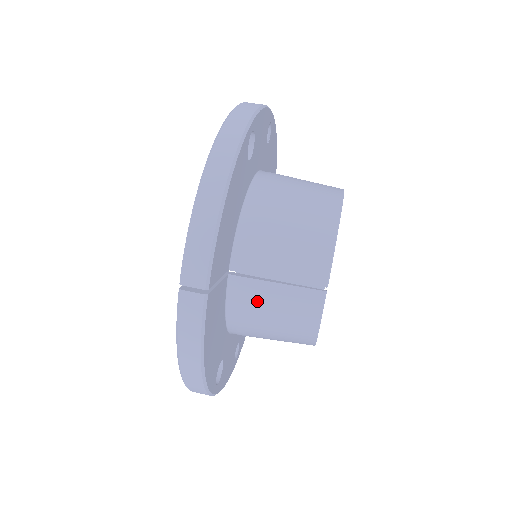
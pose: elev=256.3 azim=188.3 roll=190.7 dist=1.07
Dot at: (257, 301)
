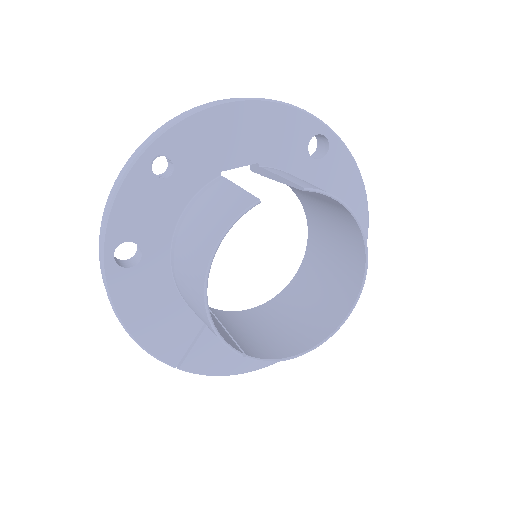
Dot at: occluded
